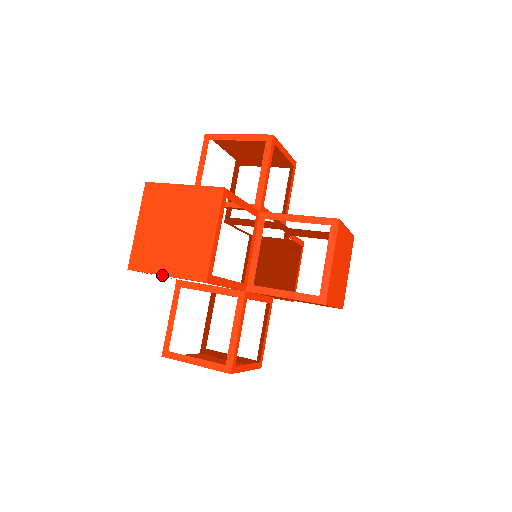
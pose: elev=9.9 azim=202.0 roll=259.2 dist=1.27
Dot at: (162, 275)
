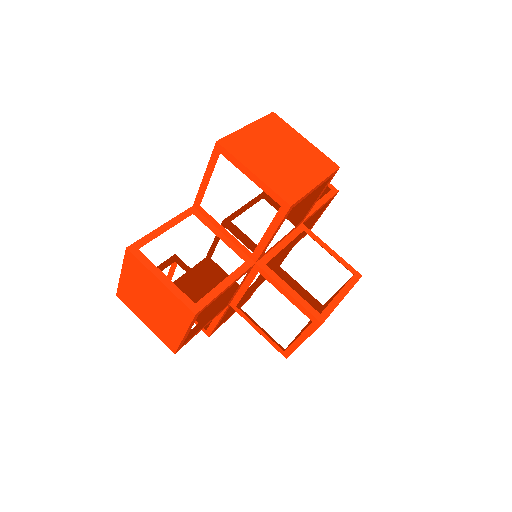
Dot at: (143, 321)
